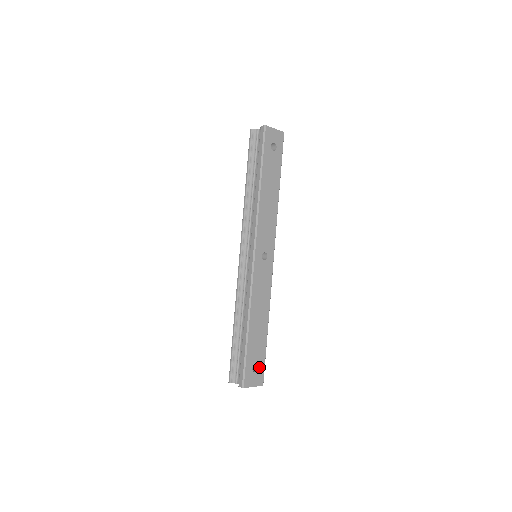
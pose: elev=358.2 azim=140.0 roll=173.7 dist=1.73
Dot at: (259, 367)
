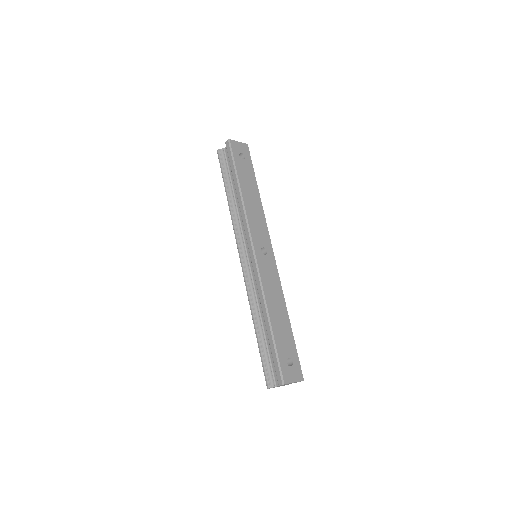
Dot at: (293, 361)
